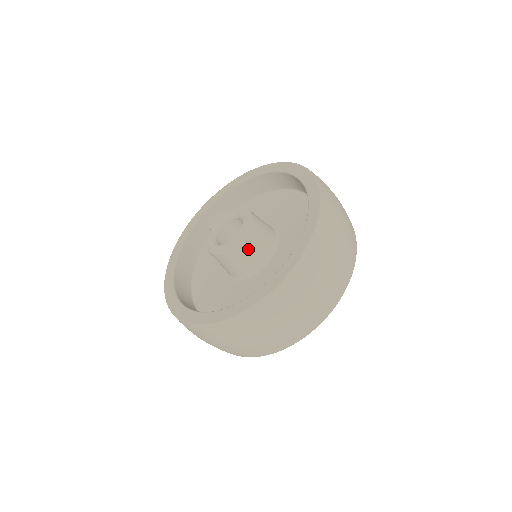
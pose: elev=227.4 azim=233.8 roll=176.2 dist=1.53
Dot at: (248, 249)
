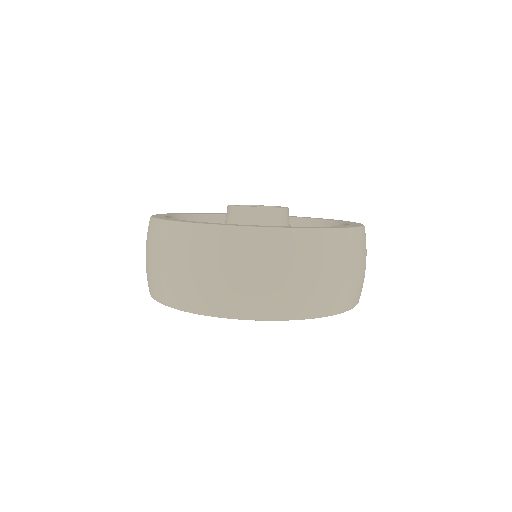
Dot at: (275, 222)
